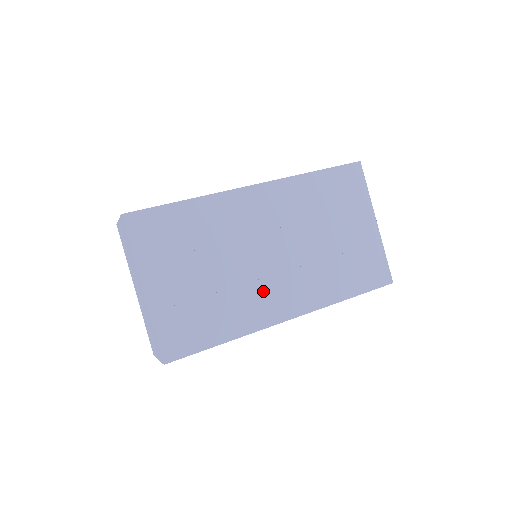
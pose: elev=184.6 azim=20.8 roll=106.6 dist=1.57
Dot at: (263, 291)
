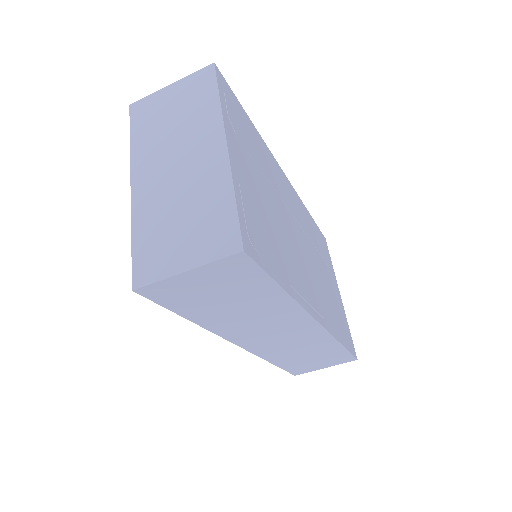
Dot at: (301, 270)
